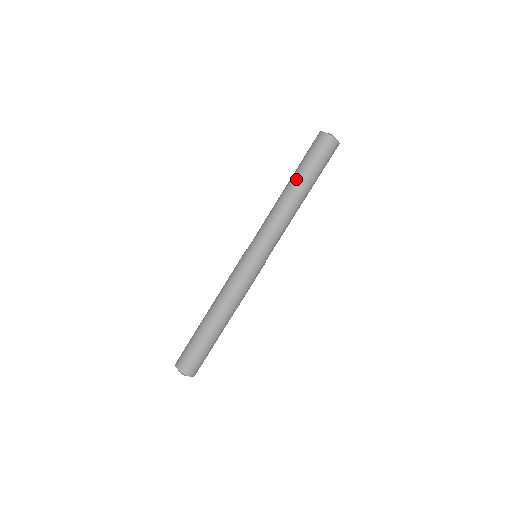
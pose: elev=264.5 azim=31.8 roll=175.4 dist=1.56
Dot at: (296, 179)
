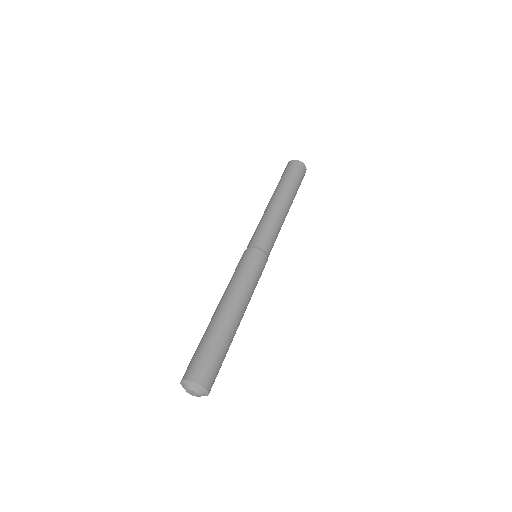
Dot at: (275, 191)
